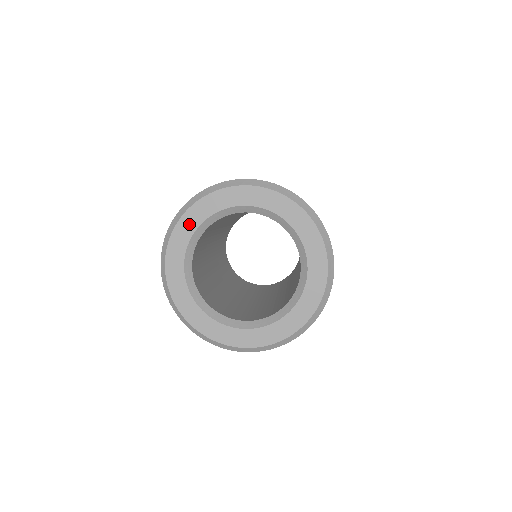
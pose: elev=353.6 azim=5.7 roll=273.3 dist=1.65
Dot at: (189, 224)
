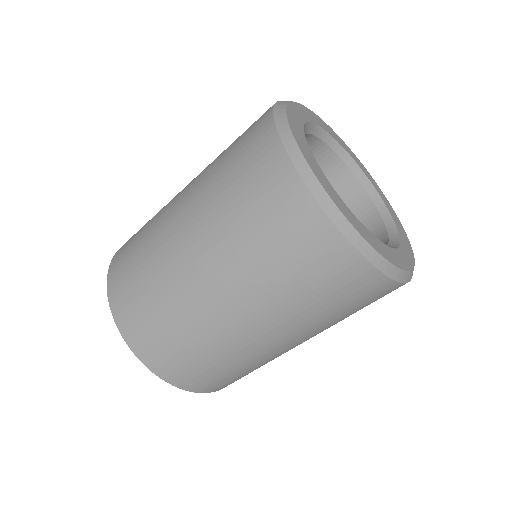
Dot at: (306, 113)
